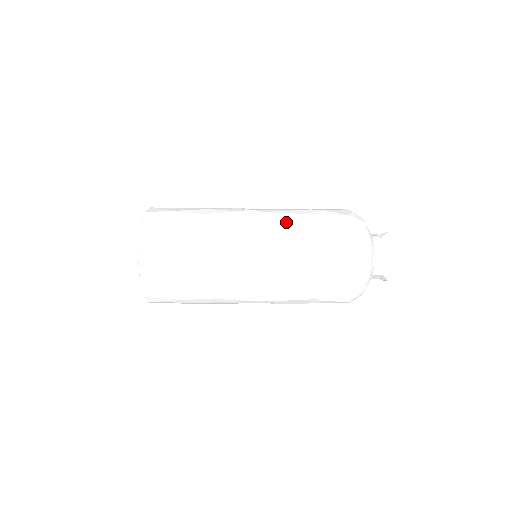
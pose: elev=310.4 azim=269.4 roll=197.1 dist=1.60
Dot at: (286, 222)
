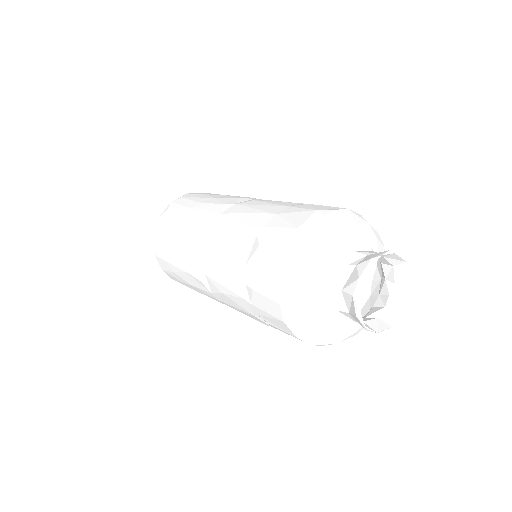
Dot at: (252, 210)
